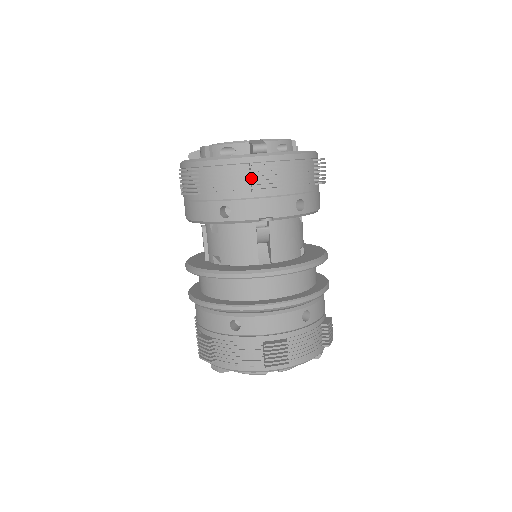
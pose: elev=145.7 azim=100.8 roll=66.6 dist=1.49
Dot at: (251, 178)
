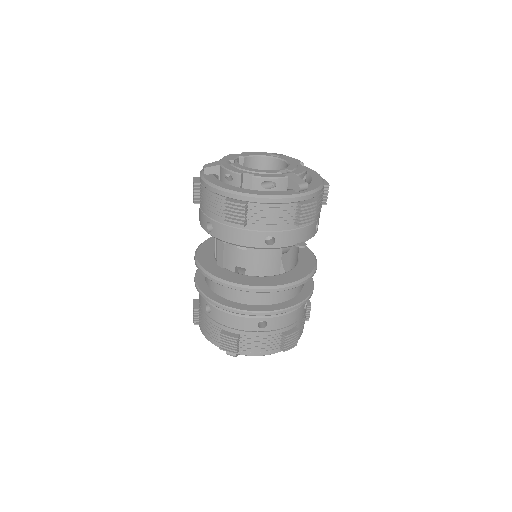
Dot at: (300, 216)
